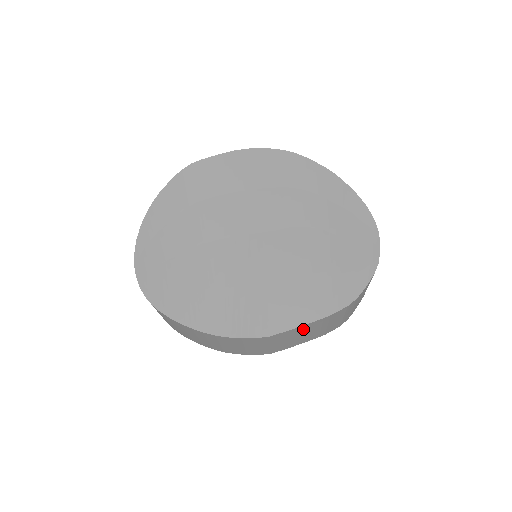
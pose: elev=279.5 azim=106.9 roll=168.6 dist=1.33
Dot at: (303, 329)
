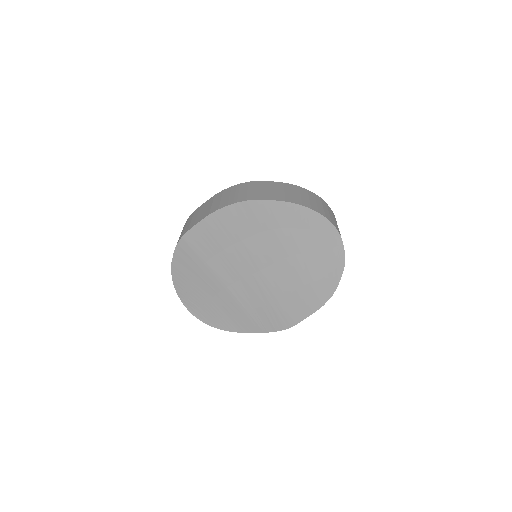
Dot at: occluded
